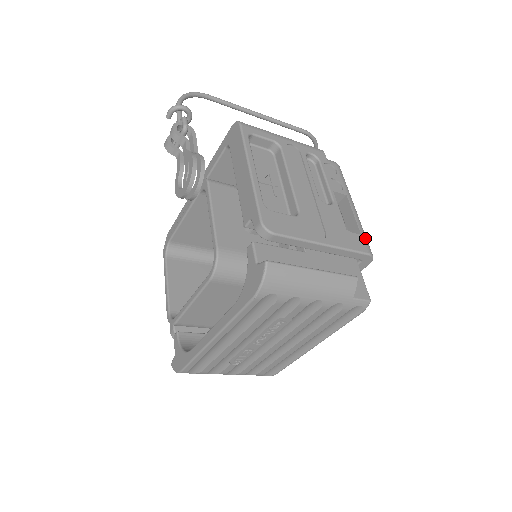
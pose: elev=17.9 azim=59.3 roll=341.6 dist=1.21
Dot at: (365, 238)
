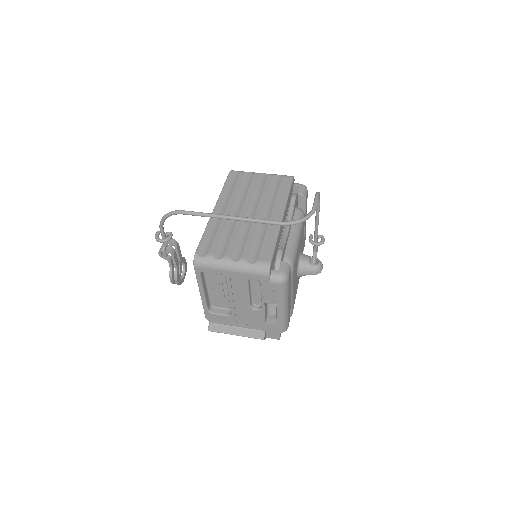
Dot at: (280, 326)
